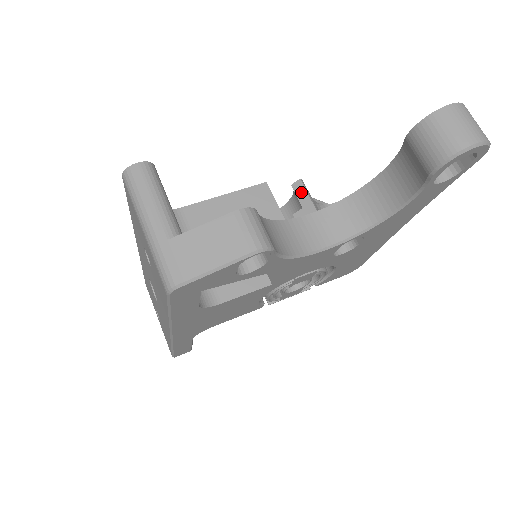
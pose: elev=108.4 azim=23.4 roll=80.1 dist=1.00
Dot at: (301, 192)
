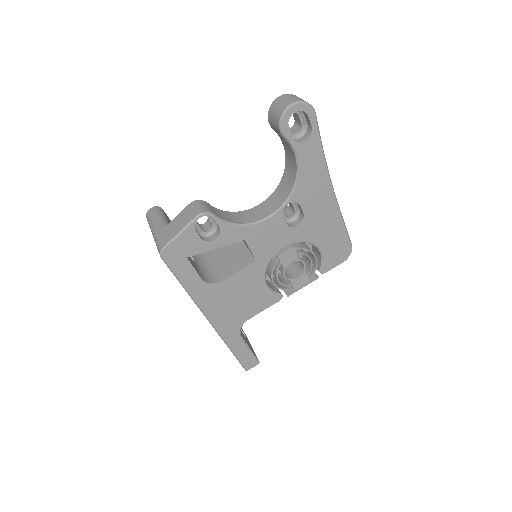
Dot at: occluded
